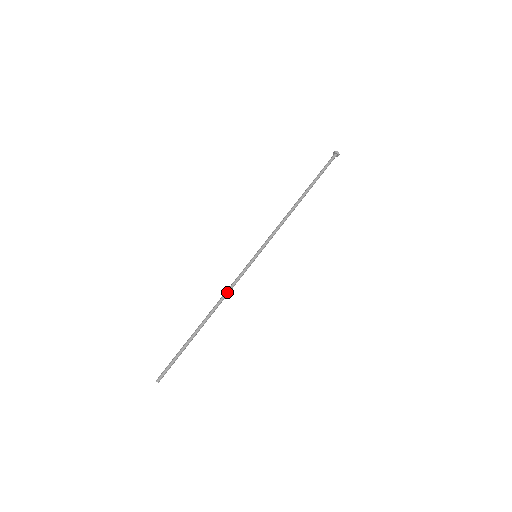
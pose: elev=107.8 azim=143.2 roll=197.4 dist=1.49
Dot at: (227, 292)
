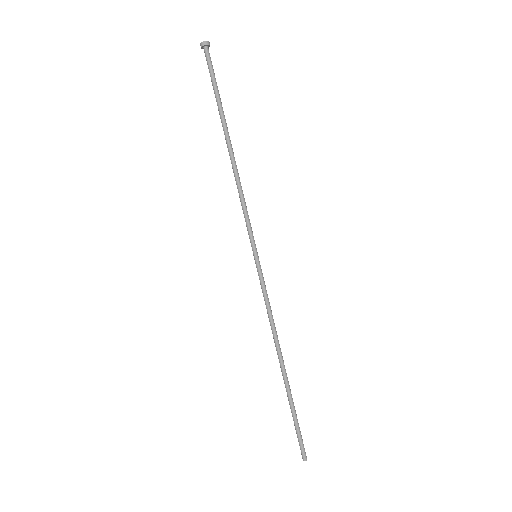
Dot at: (270, 321)
